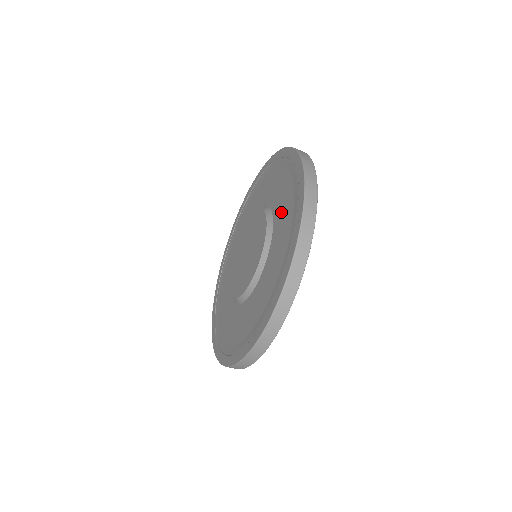
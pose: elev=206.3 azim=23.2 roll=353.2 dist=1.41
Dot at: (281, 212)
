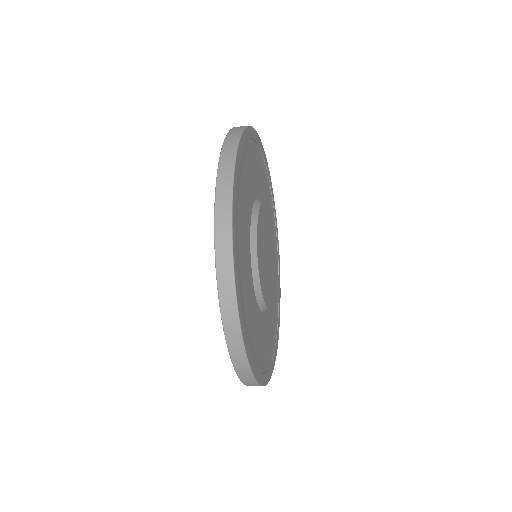
Dot at: occluded
